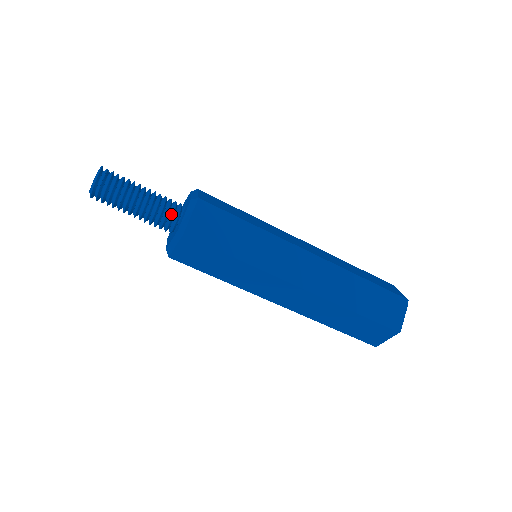
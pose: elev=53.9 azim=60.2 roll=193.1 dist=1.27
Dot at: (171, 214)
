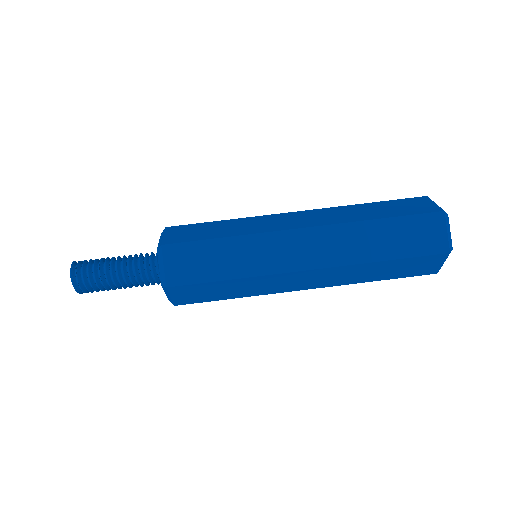
Dot at: (151, 270)
